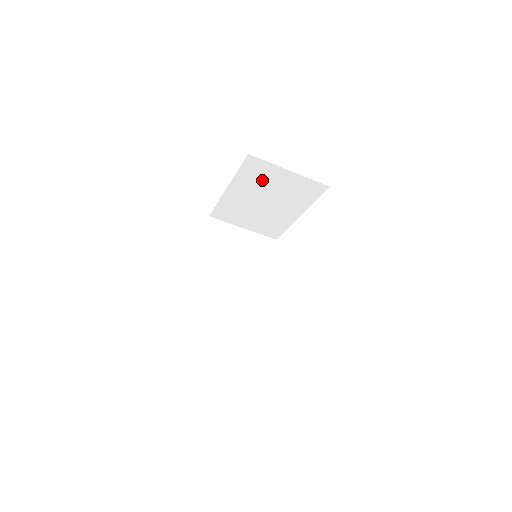
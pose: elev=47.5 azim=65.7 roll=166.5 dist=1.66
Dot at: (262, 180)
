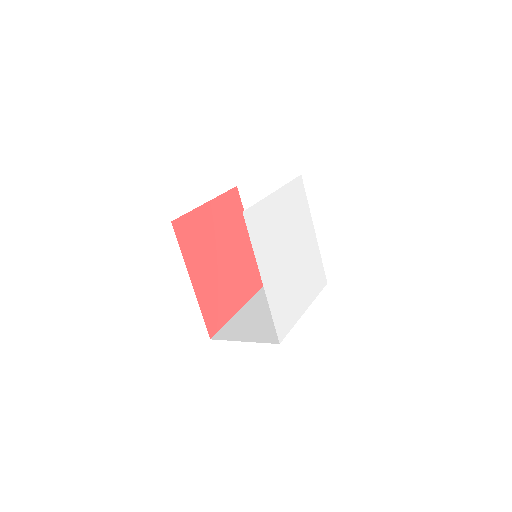
Dot at: occluded
